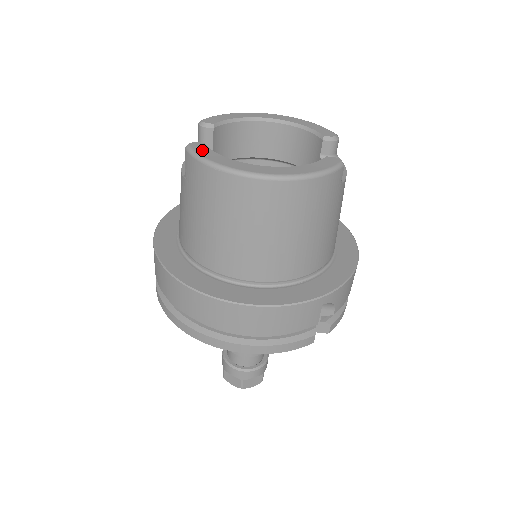
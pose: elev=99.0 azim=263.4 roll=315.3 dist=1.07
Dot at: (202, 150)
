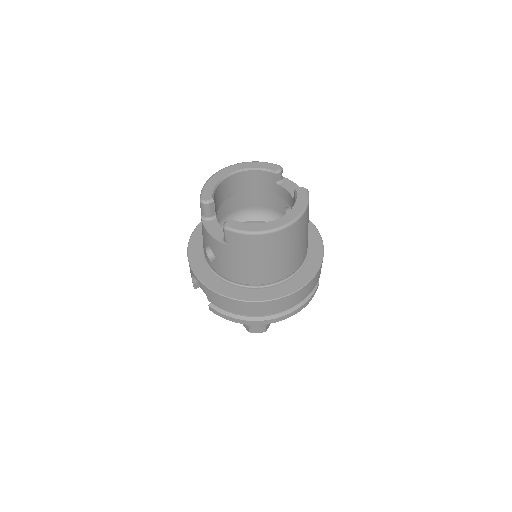
Dot at: (239, 226)
